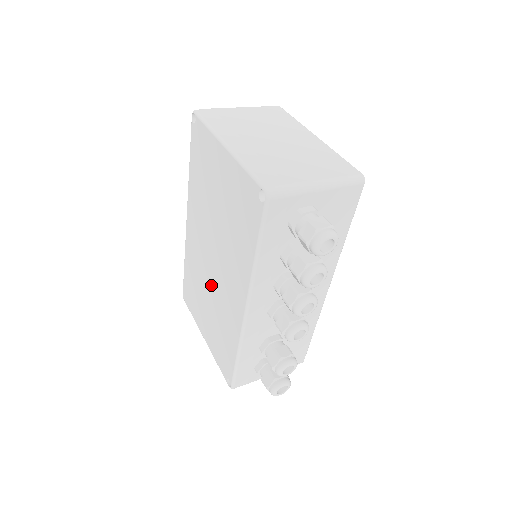
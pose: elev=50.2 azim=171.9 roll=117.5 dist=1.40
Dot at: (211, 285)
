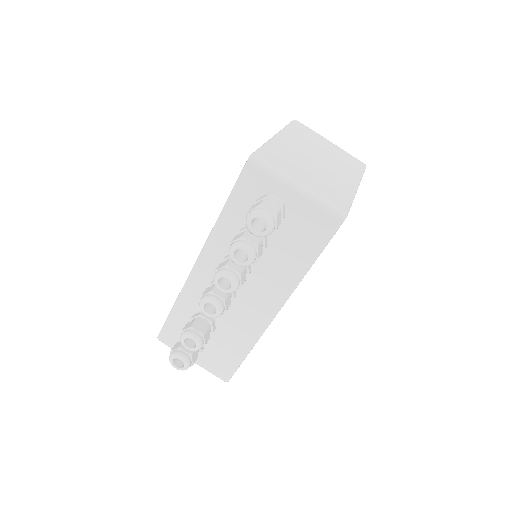
Dot at: occluded
